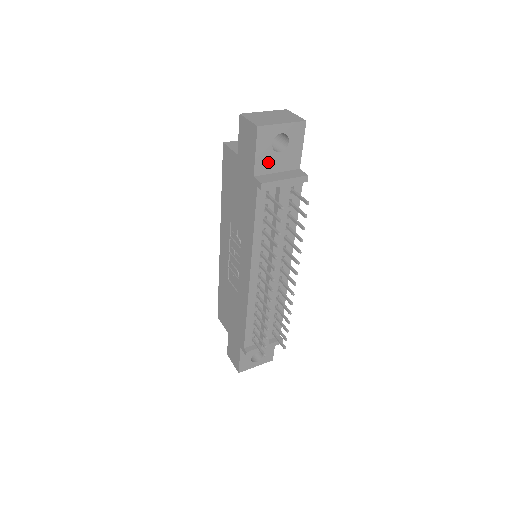
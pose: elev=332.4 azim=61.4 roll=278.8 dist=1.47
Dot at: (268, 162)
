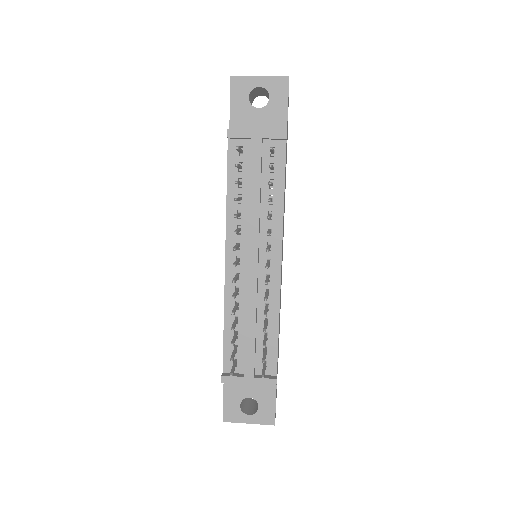
Dot at: (246, 118)
